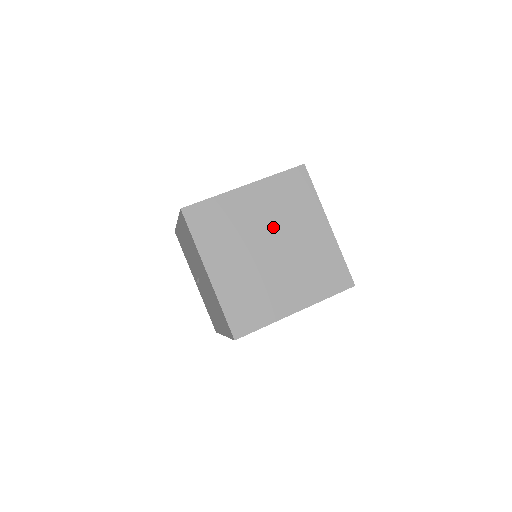
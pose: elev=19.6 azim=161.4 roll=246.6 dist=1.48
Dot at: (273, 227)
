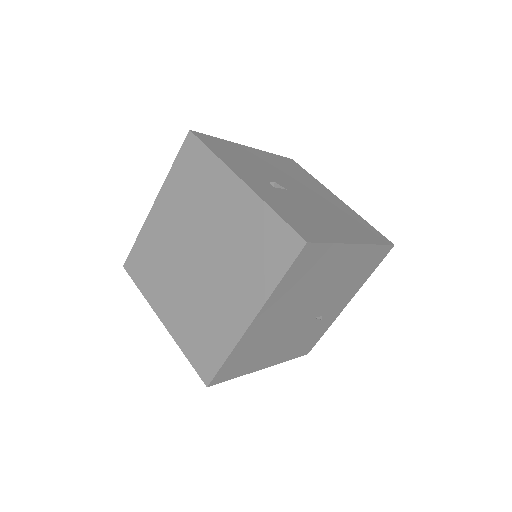
Dot at: (191, 230)
